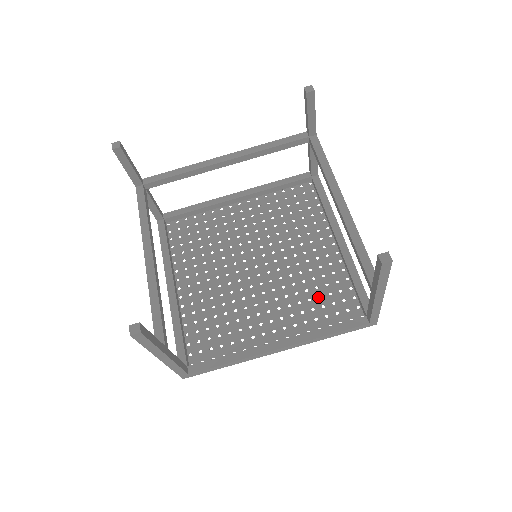
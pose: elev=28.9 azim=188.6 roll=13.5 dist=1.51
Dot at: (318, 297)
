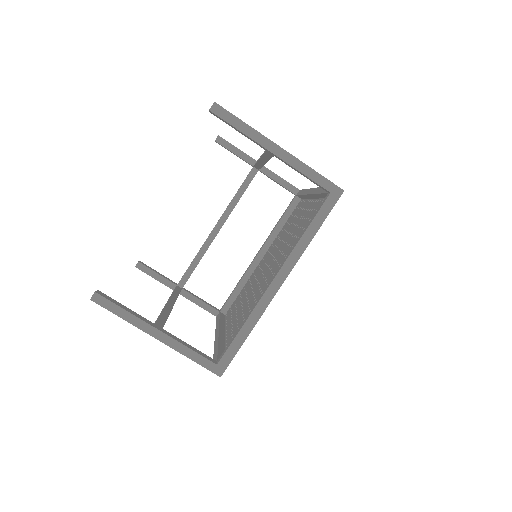
Dot at: occluded
